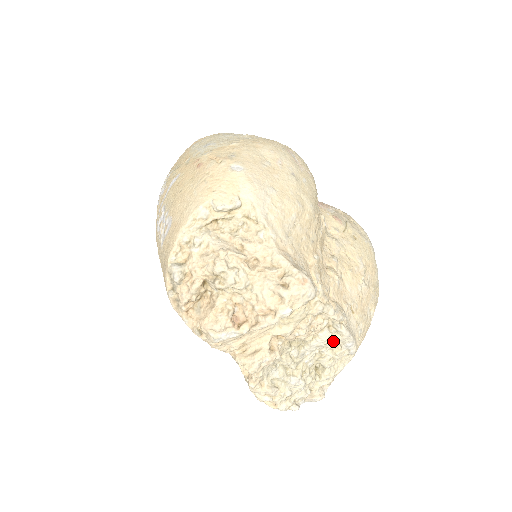
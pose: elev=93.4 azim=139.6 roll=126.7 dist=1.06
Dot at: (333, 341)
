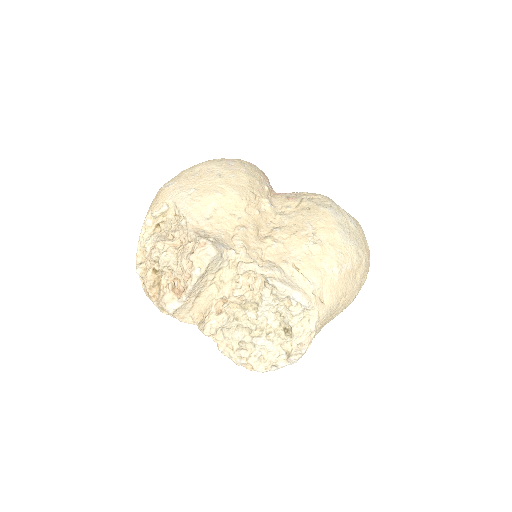
Dot at: (277, 296)
